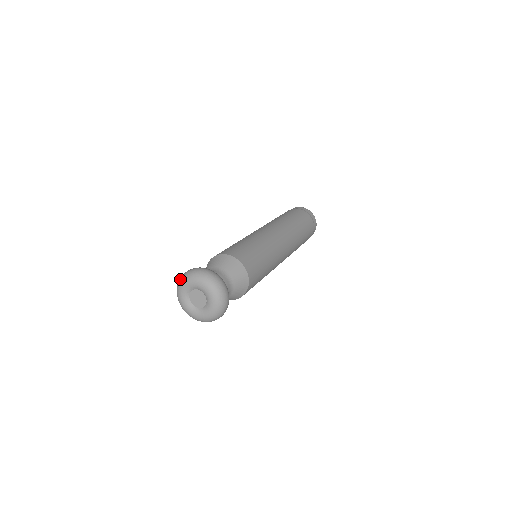
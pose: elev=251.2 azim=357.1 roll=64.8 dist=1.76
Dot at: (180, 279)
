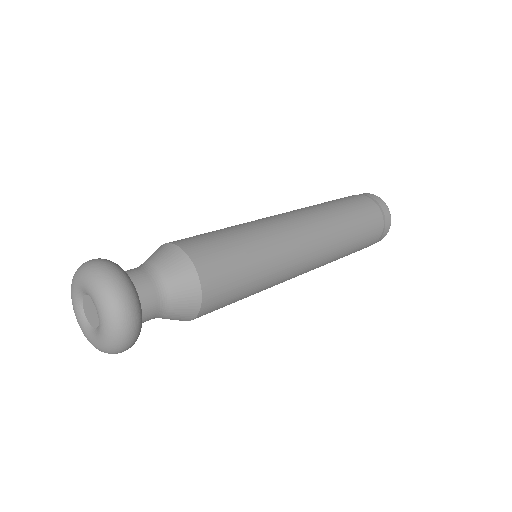
Dot at: (86, 266)
